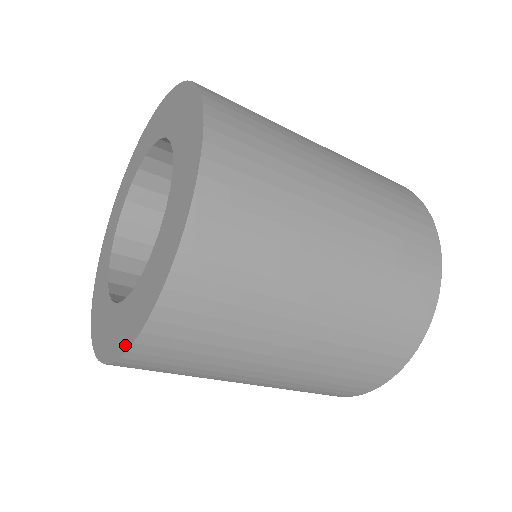
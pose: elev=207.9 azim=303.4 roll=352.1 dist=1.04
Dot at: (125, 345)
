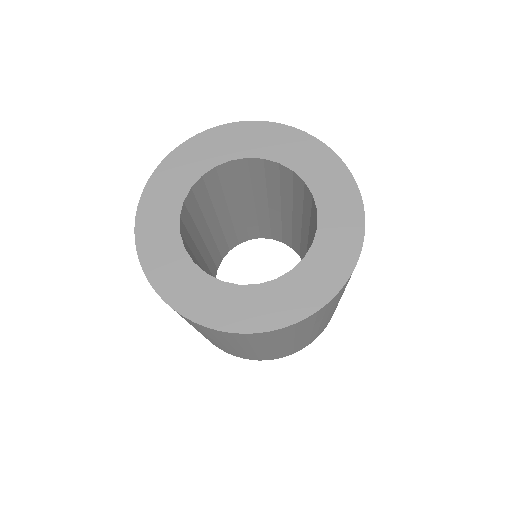
Dot at: (159, 286)
